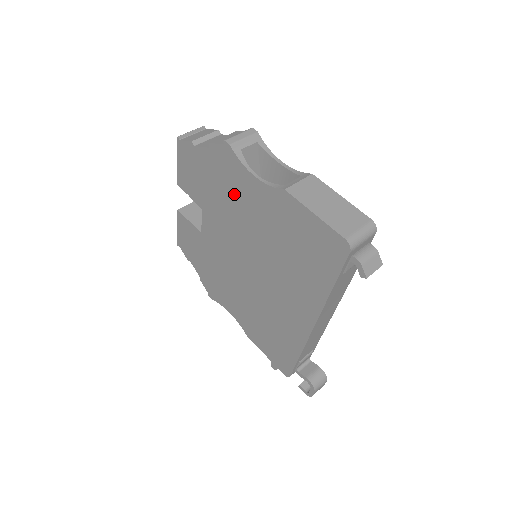
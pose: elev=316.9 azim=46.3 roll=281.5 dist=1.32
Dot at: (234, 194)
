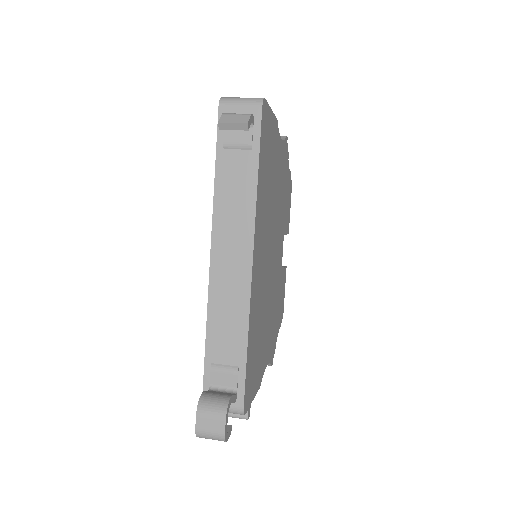
Dot at: occluded
